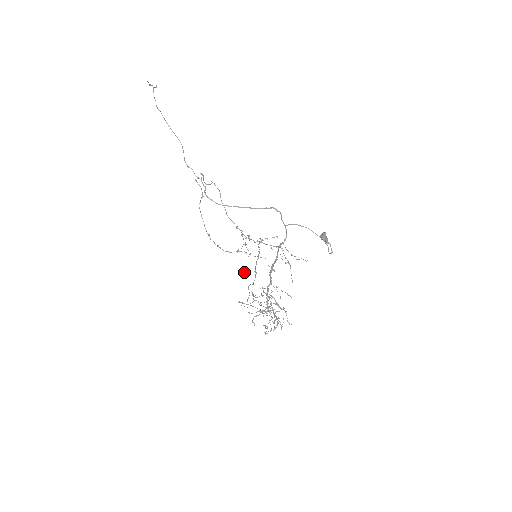
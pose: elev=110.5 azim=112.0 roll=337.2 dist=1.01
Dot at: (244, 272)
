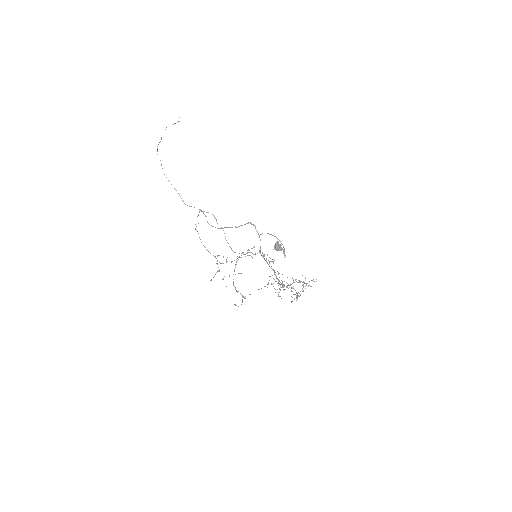
Dot at: occluded
